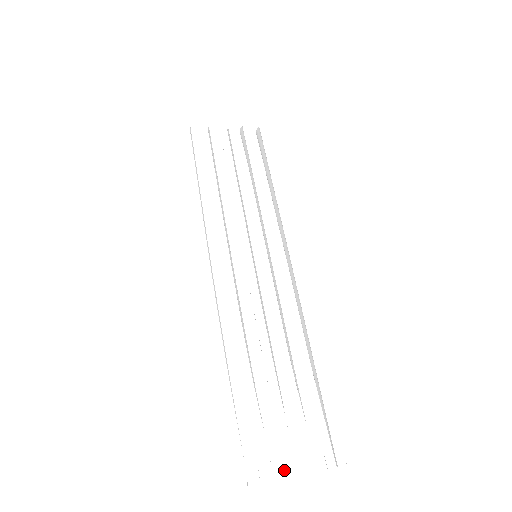
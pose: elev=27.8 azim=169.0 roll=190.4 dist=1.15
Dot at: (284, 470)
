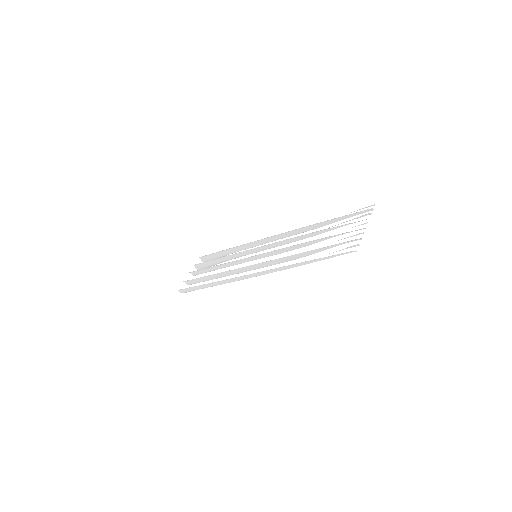
Dot at: occluded
